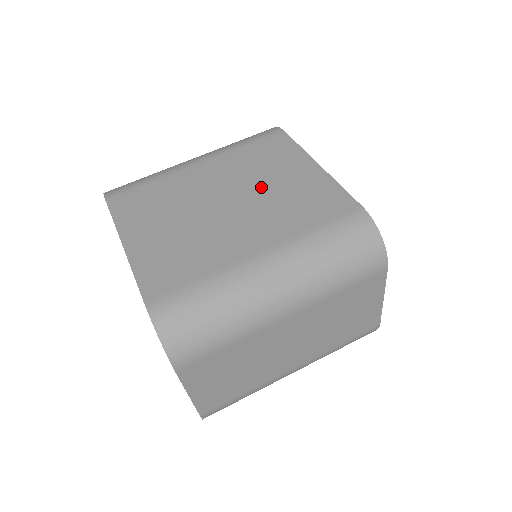
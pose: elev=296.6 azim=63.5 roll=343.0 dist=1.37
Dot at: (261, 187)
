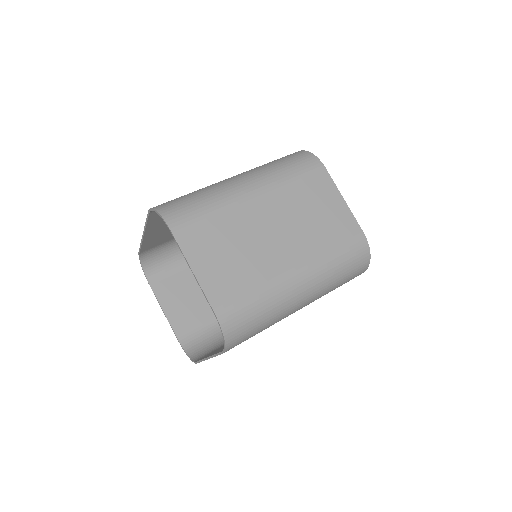
Dot at: occluded
